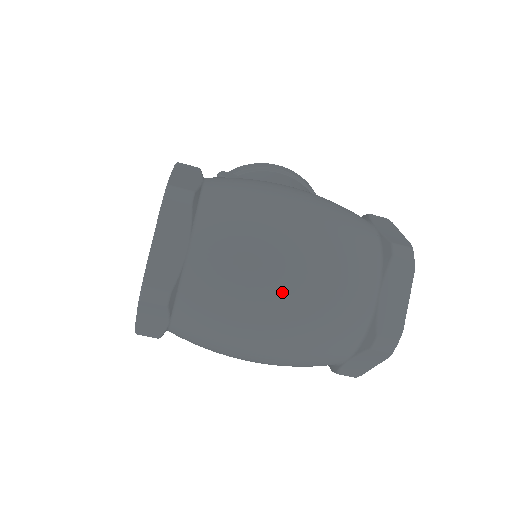
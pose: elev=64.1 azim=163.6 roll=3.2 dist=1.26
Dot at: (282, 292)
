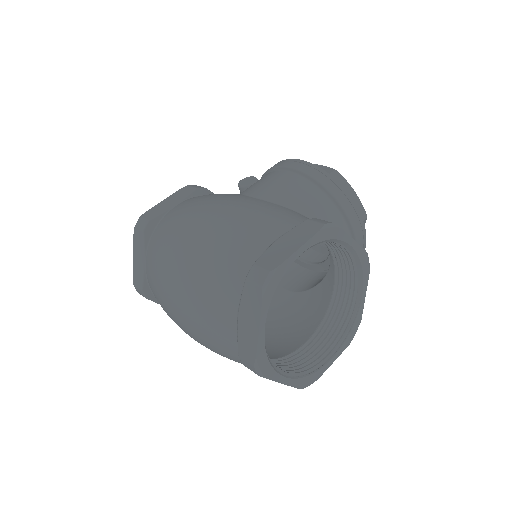
Dot at: (173, 302)
